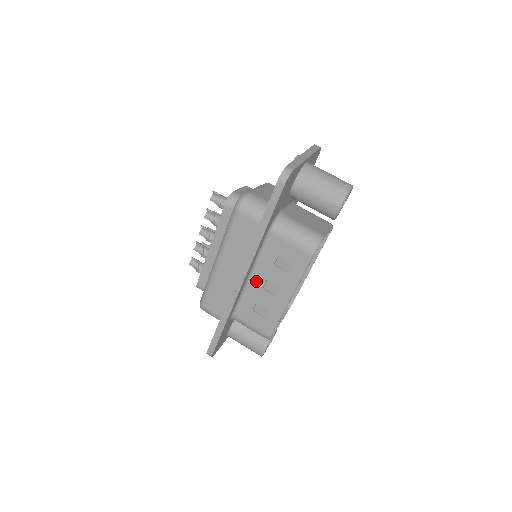
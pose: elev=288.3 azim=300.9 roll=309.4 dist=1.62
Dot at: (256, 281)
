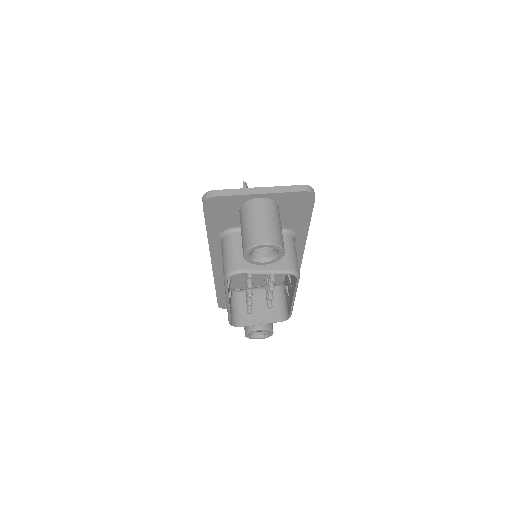
Dot at: occluded
